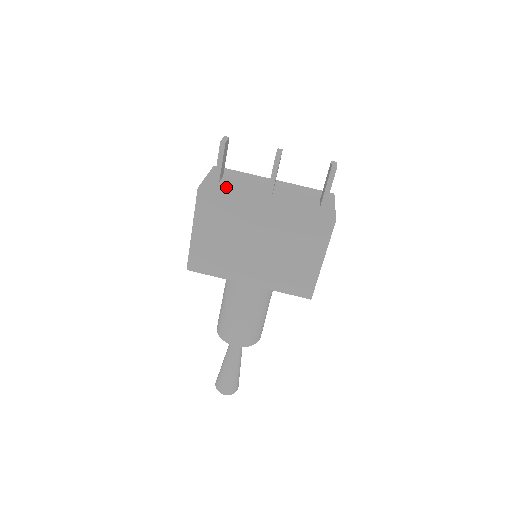
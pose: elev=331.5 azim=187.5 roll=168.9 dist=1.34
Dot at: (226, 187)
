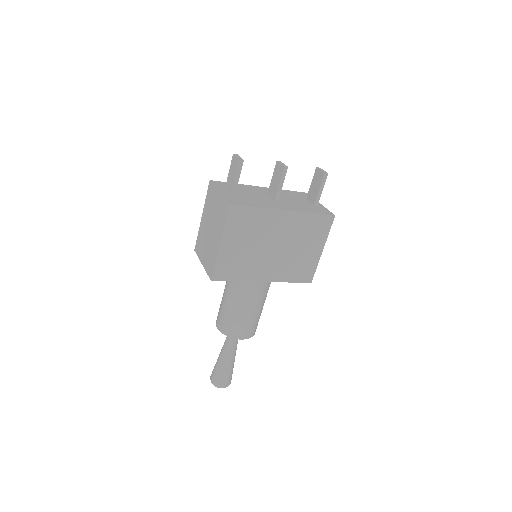
Dot at: (245, 200)
